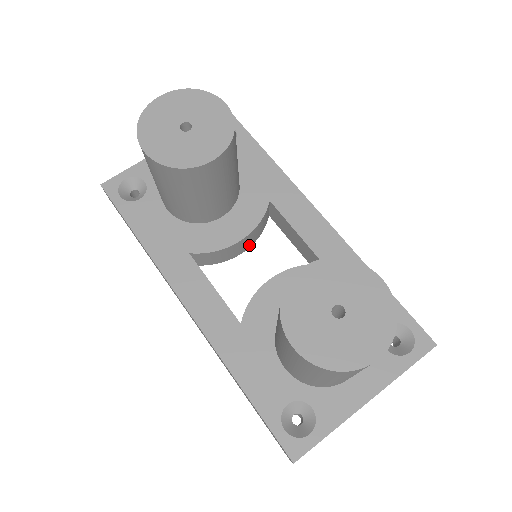
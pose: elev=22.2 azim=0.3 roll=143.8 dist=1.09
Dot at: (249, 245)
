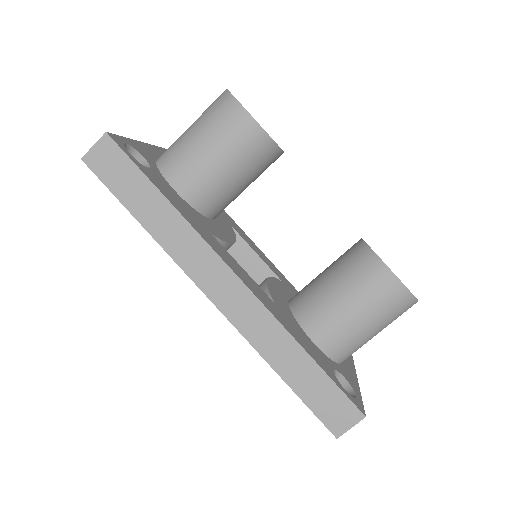
Dot at: occluded
